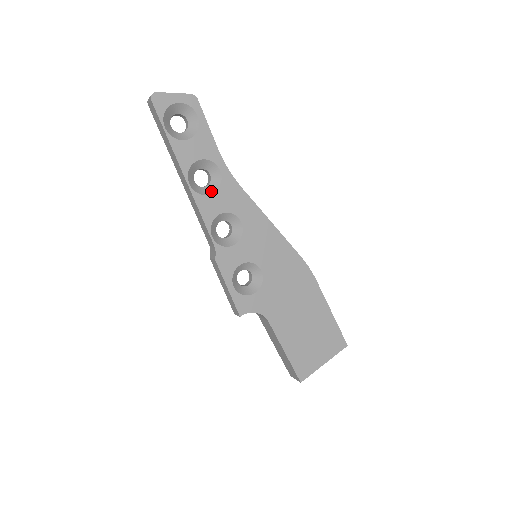
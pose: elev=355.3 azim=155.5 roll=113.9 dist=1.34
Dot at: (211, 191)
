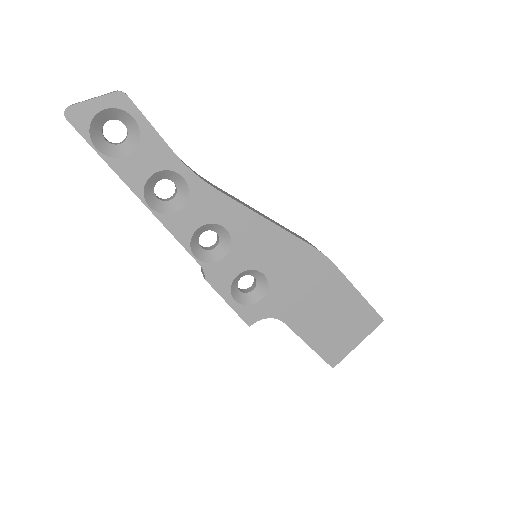
Dot at: (179, 205)
